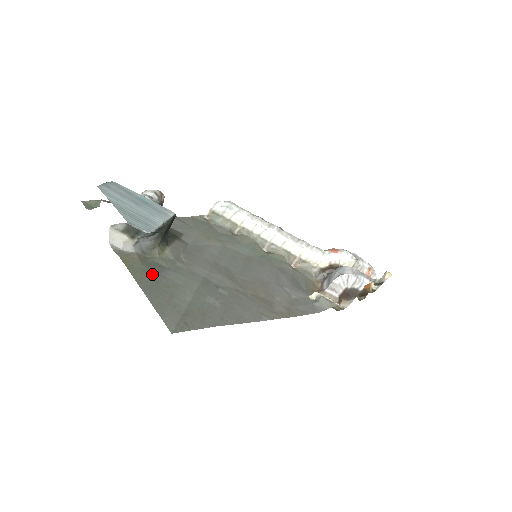
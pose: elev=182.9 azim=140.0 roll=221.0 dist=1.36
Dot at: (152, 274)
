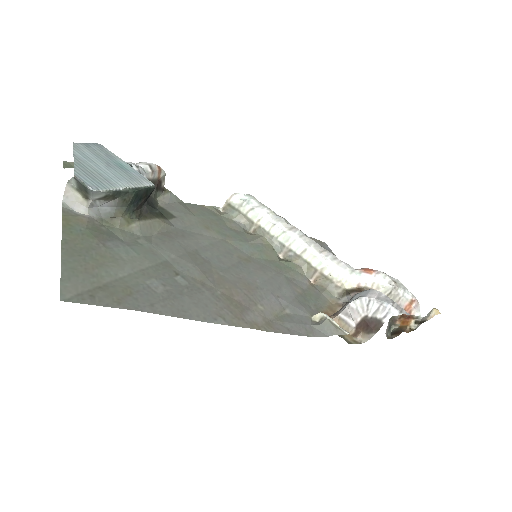
Dot at: (92, 240)
